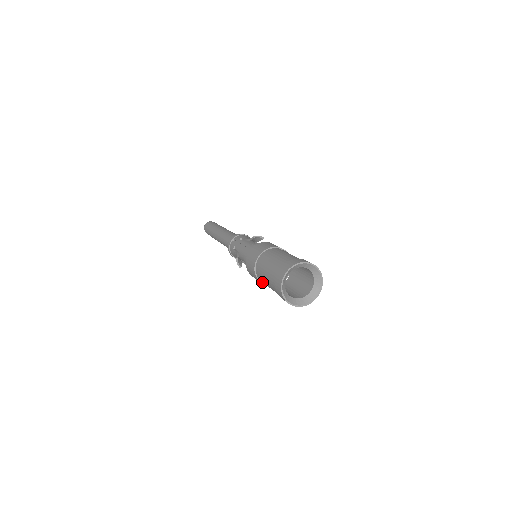
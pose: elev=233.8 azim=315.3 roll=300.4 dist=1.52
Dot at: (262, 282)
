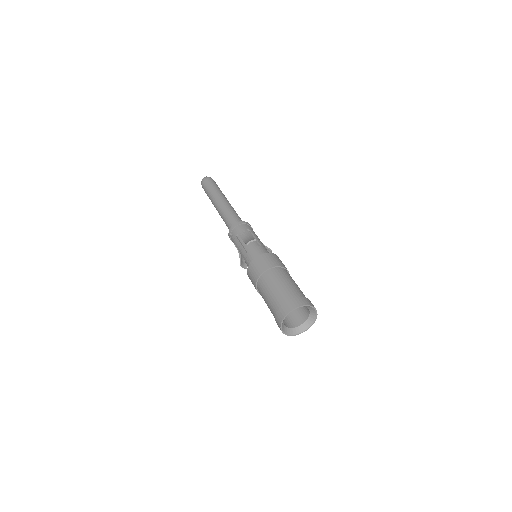
Dot at: occluded
